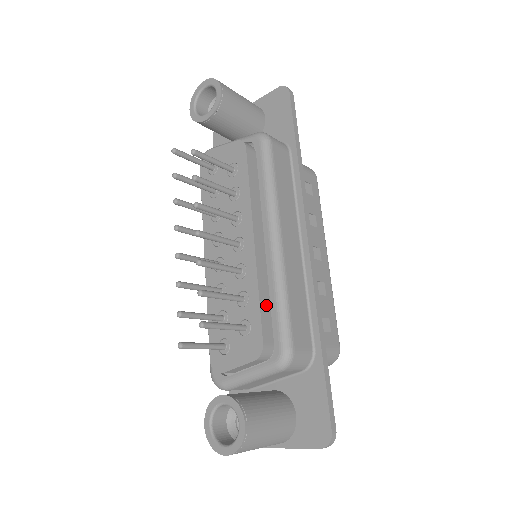
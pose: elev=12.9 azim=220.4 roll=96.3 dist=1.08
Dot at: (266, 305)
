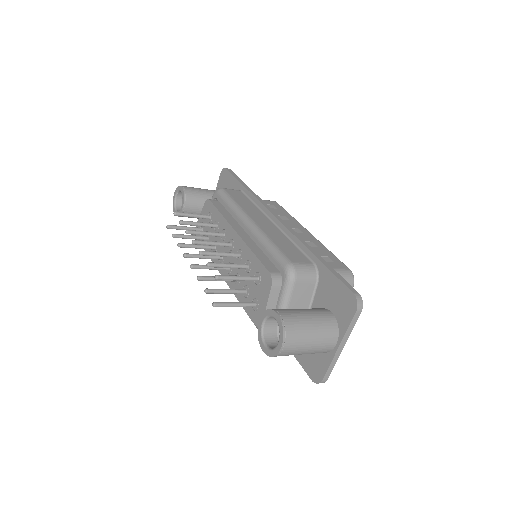
Dot at: (262, 257)
